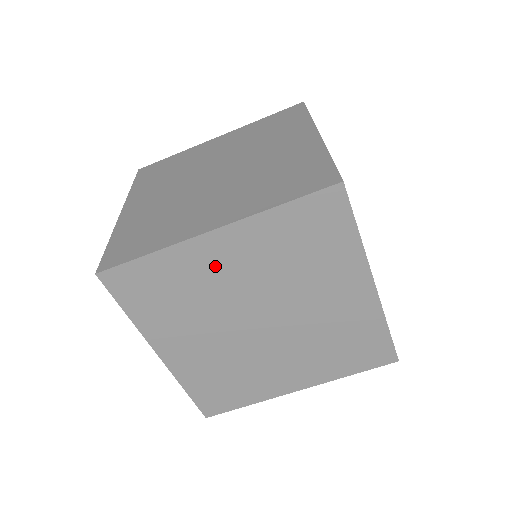
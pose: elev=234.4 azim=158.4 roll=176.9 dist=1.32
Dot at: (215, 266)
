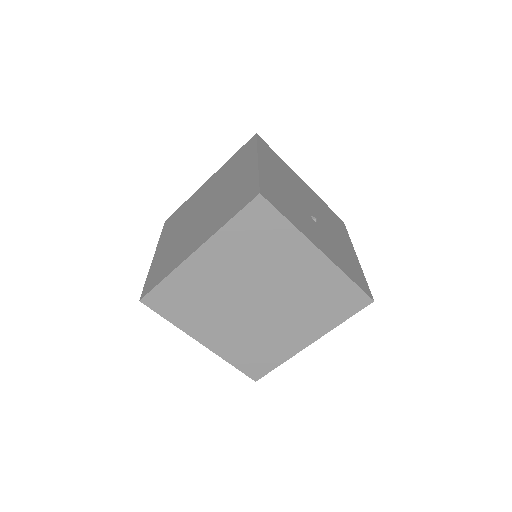
Dot at: (208, 273)
